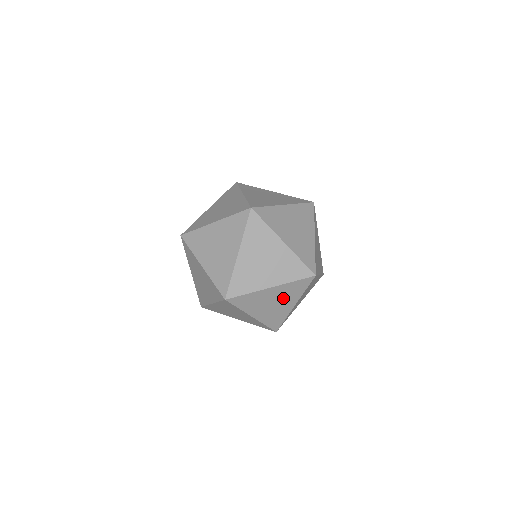
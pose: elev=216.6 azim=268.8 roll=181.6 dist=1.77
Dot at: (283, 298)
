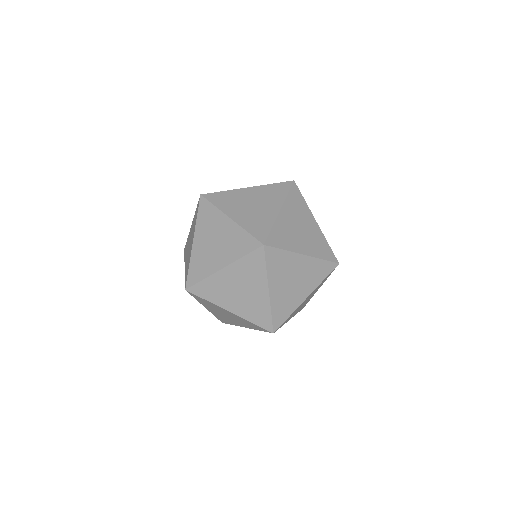
Dot at: occluded
